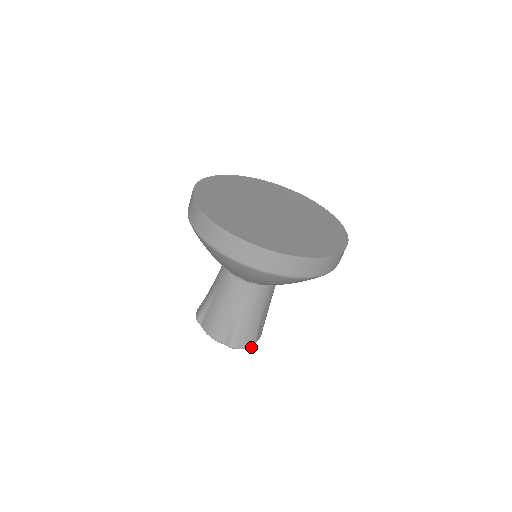
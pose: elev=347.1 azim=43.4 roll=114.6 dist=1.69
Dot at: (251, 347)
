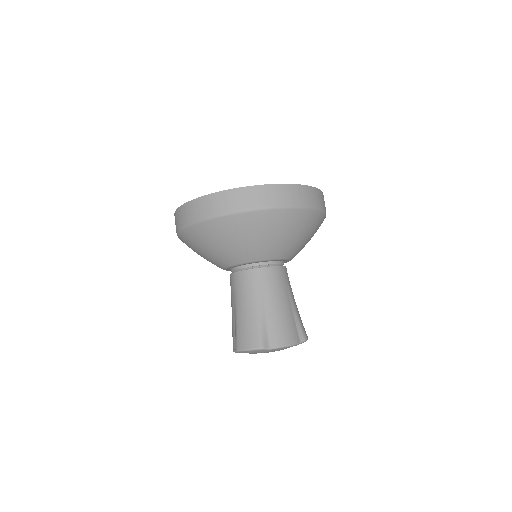
Dot at: (255, 348)
